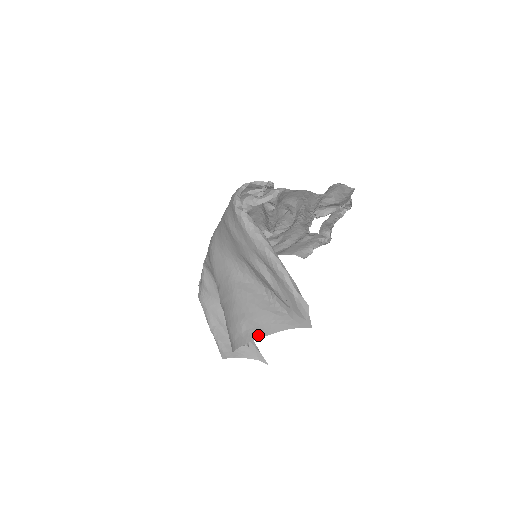
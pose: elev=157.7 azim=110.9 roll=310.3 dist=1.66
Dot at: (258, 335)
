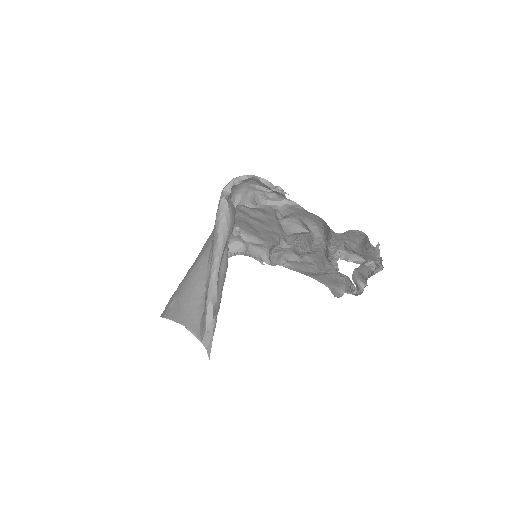
Dot at: (172, 317)
